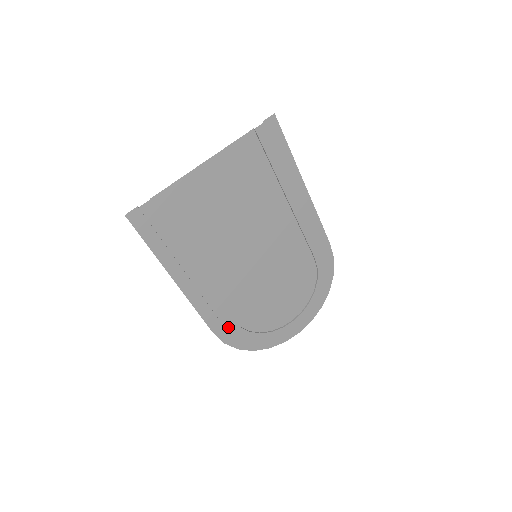
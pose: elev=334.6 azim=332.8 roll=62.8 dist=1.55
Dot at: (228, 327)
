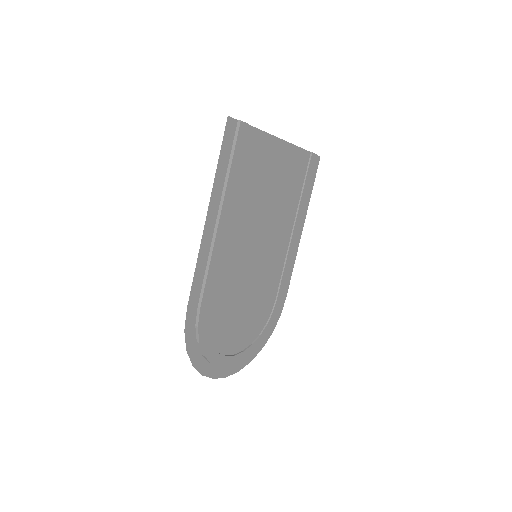
Dot at: (201, 312)
